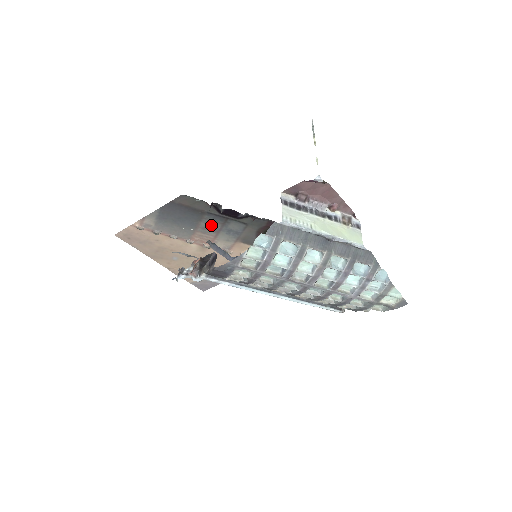
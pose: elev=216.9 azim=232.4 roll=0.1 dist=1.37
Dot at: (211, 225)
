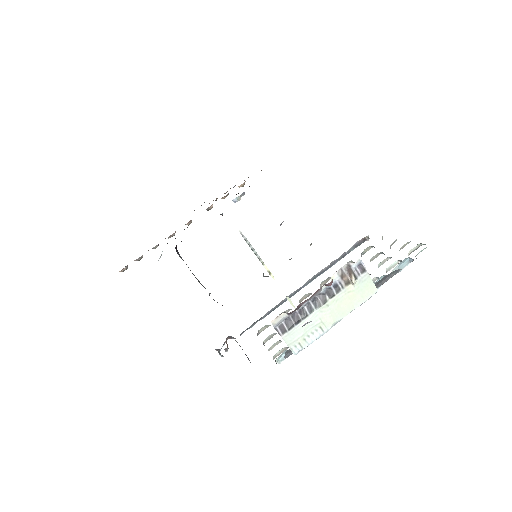
Dot at: occluded
